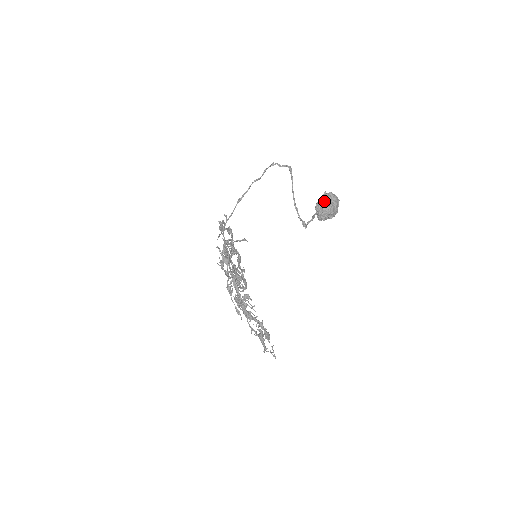
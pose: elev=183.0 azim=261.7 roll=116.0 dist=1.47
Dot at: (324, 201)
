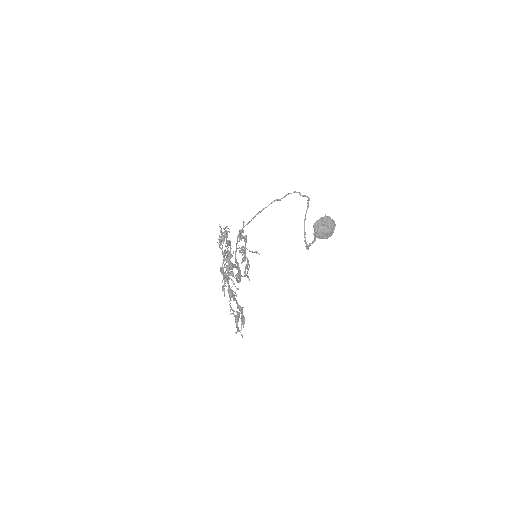
Dot at: (322, 221)
